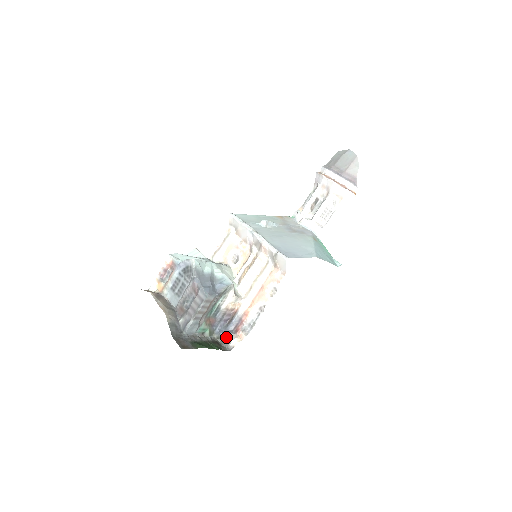
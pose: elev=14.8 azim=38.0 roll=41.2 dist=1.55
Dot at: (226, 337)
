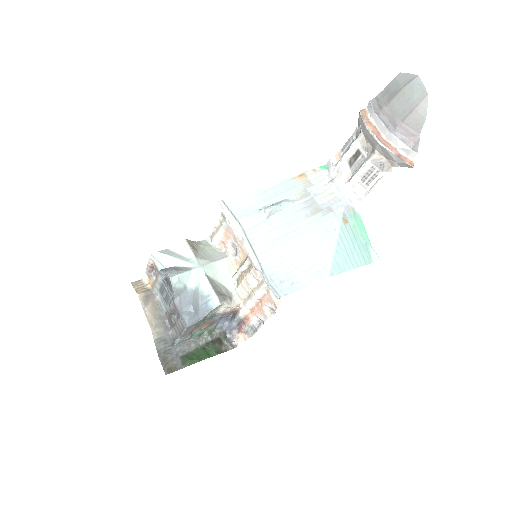
Dot at: (229, 334)
